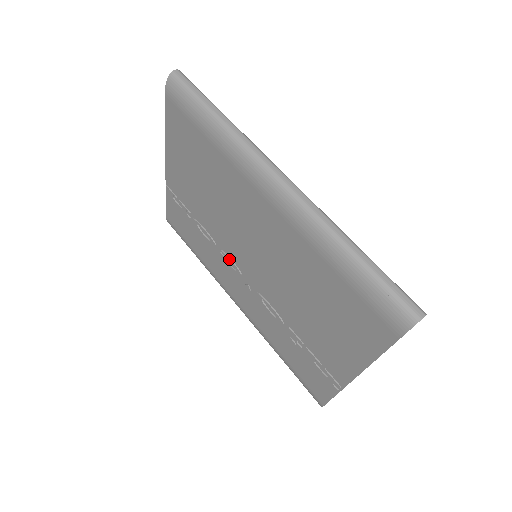
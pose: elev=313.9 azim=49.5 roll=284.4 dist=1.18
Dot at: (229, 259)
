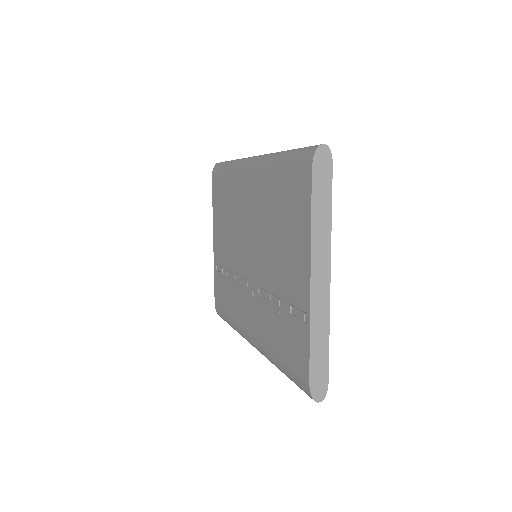
Dot at: (241, 278)
